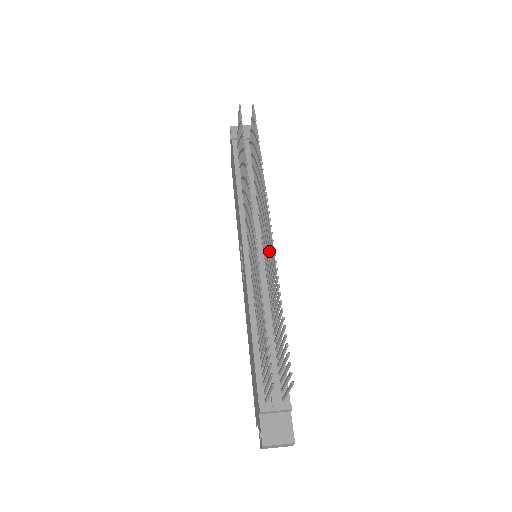
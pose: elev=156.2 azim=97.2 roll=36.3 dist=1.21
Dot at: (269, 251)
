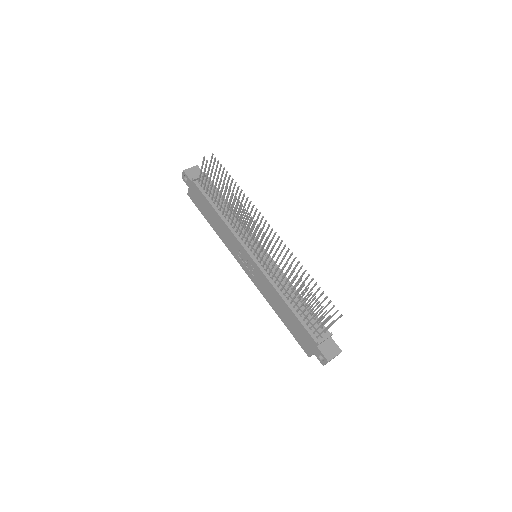
Dot at: (278, 249)
